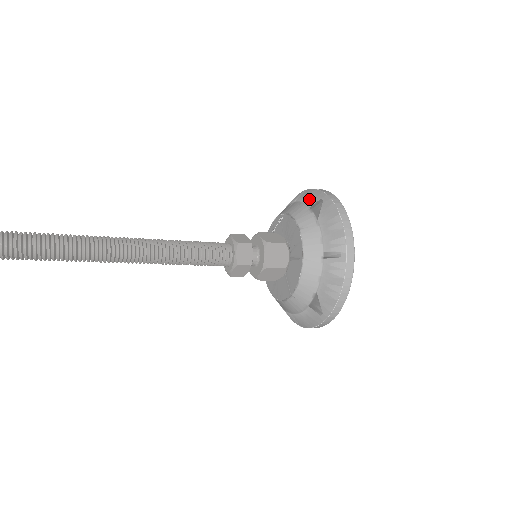
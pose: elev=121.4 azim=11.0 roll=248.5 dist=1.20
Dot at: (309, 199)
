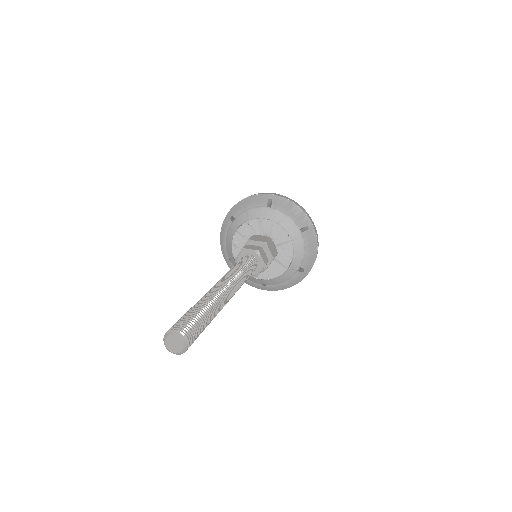
Dot at: (263, 202)
